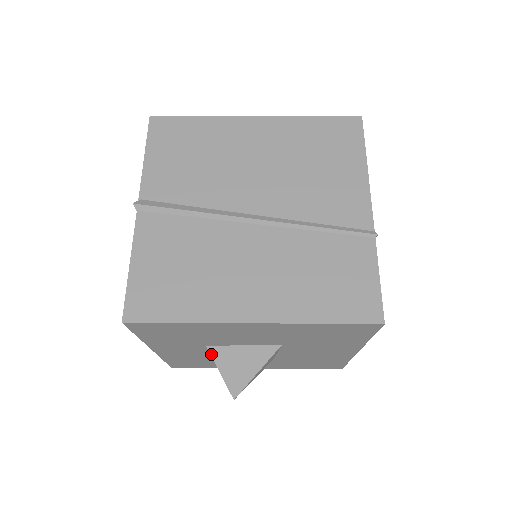
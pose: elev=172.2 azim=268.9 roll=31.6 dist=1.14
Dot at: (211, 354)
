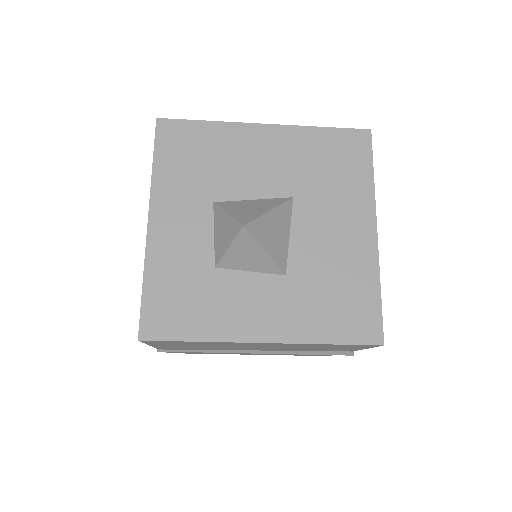
Dot at: (218, 205)
